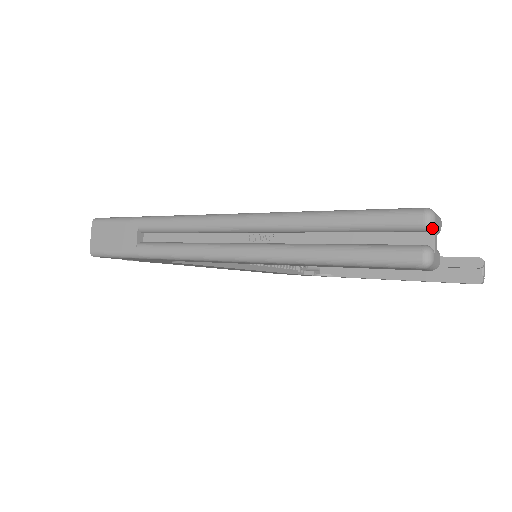
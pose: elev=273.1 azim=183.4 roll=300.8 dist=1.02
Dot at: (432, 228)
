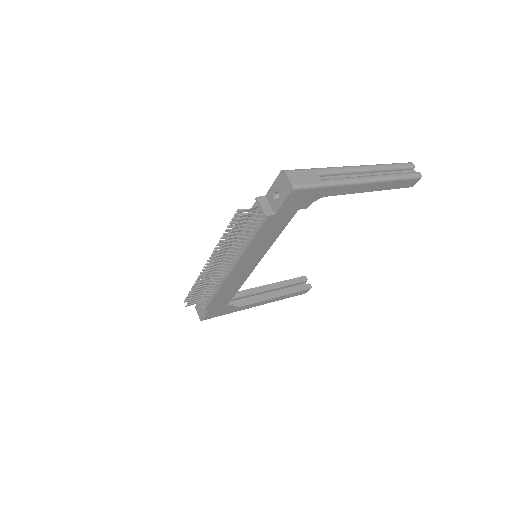
Dot at: occluded
